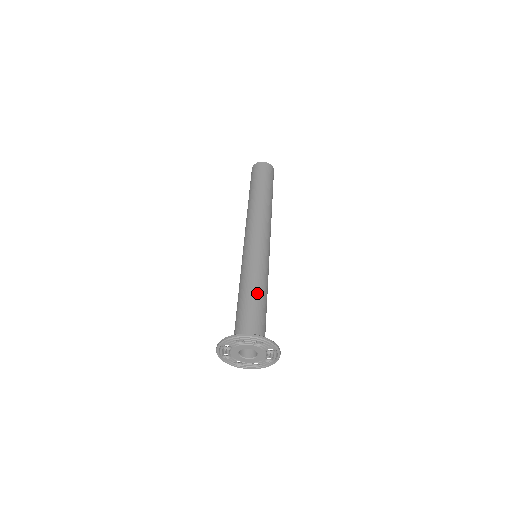
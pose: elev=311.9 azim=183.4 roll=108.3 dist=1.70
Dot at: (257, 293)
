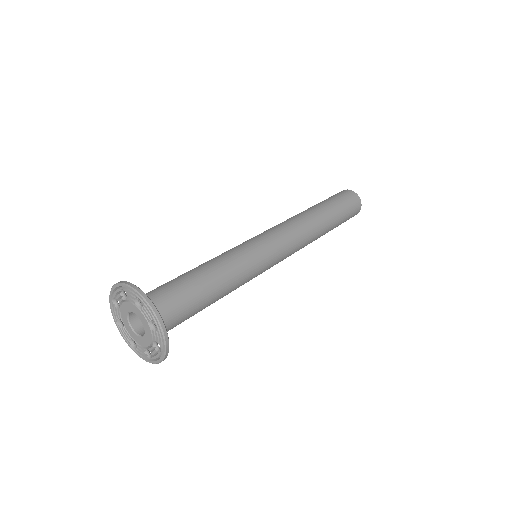
Dot at: (194, 268)
